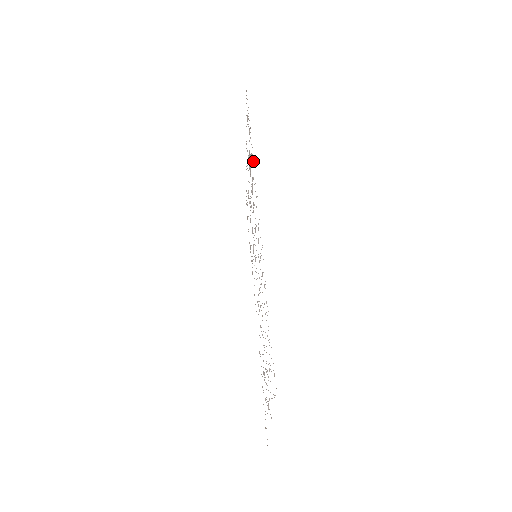
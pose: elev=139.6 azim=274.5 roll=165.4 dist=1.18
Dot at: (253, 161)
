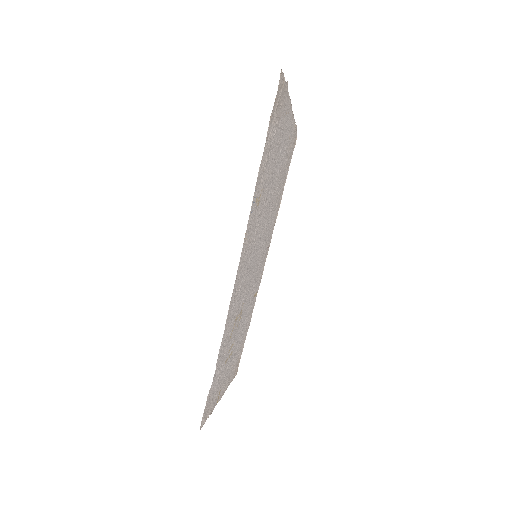
Dot at: (252, 209)
